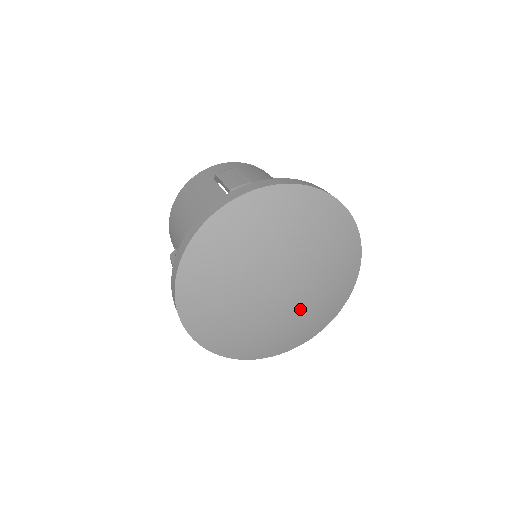
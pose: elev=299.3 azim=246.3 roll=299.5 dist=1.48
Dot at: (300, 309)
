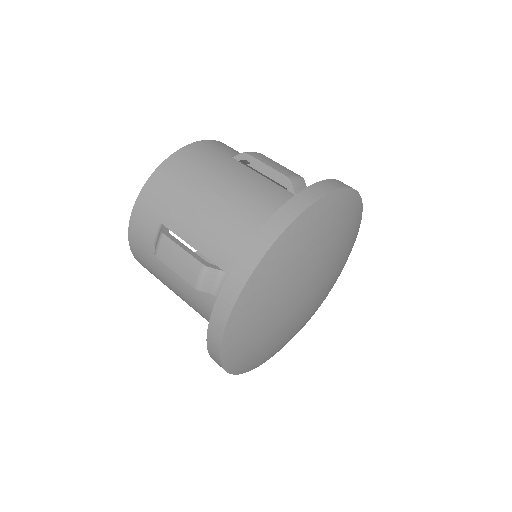
Dot at: (303, 321)
